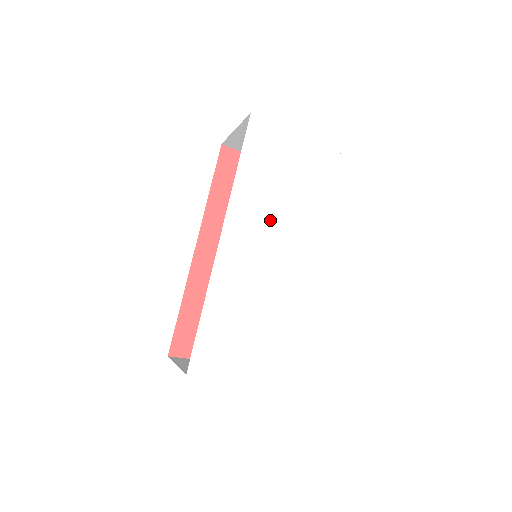
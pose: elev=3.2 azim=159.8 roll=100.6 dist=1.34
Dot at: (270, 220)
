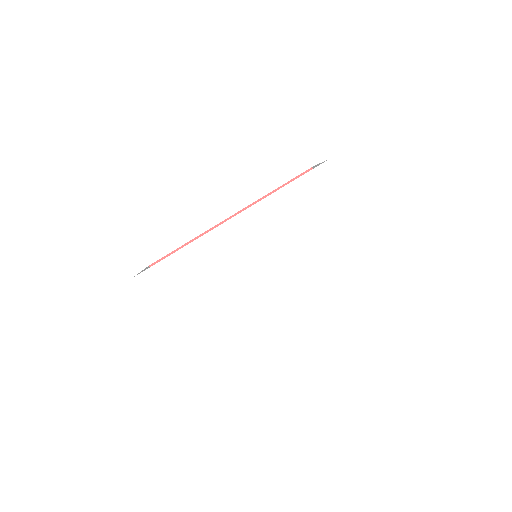
Dot at: (277, 237)
